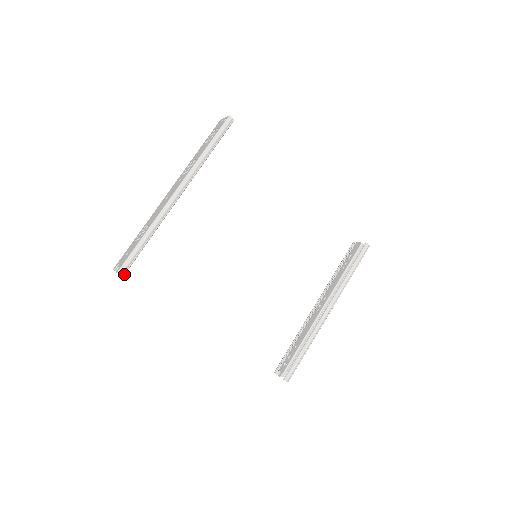
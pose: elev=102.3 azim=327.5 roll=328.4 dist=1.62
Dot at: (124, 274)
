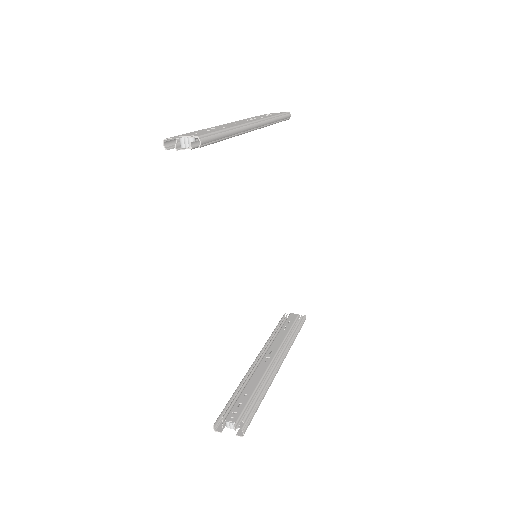
Dot at: (202, 146)
